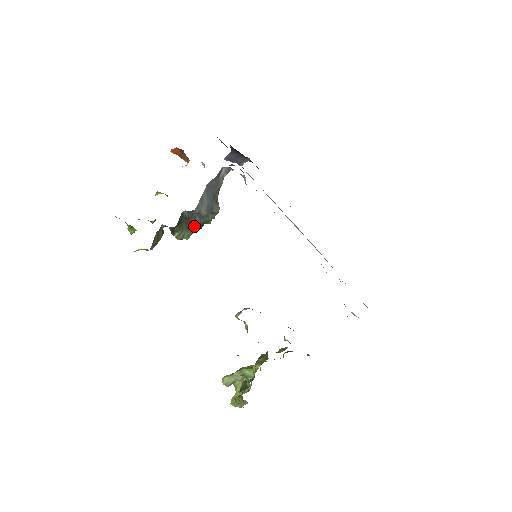
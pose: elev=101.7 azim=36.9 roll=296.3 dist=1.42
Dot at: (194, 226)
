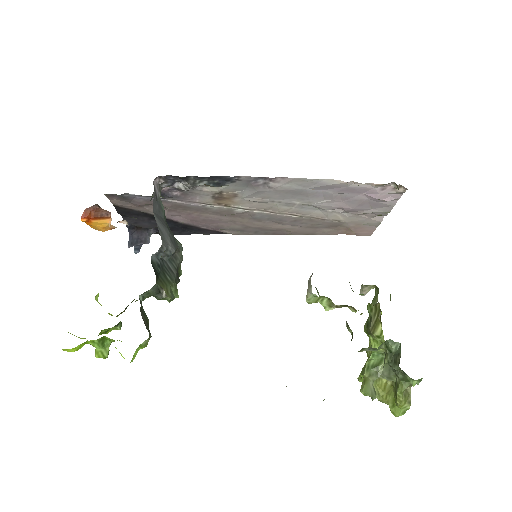
Dot at: (172, 276)
